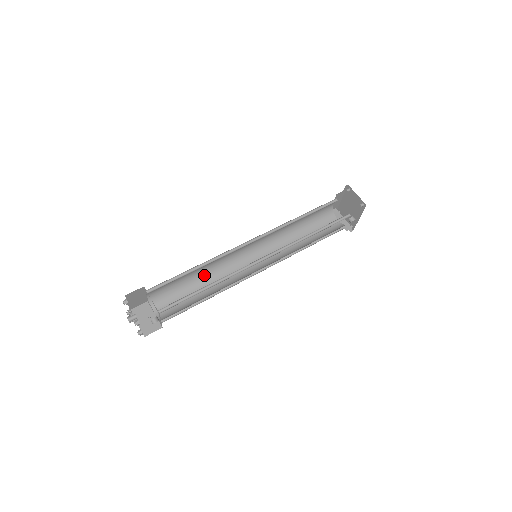
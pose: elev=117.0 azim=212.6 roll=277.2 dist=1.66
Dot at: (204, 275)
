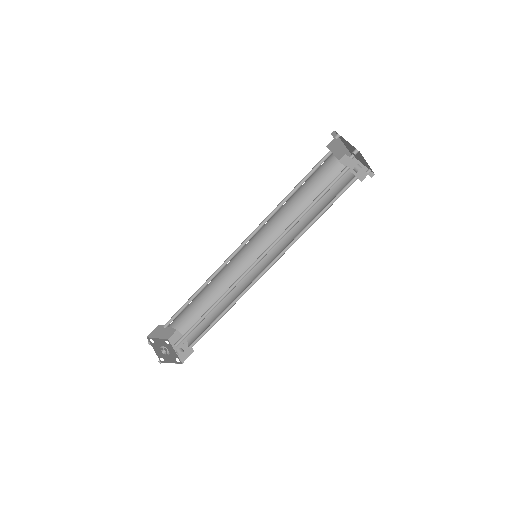
Dot at: (217, 289)
